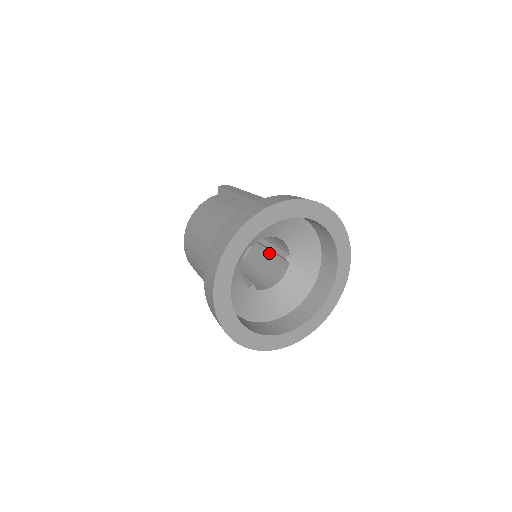
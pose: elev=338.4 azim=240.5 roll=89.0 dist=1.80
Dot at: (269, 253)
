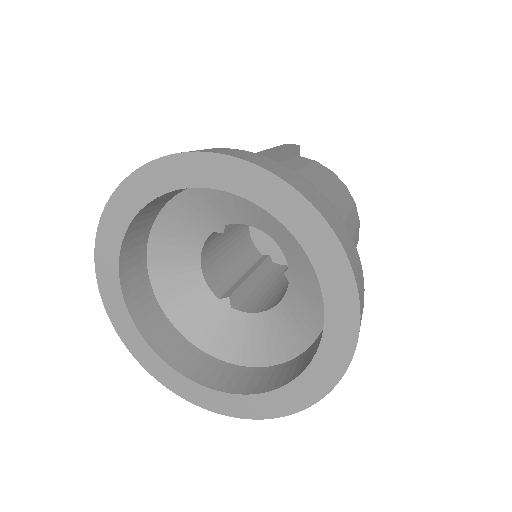
Dot at: occluded
